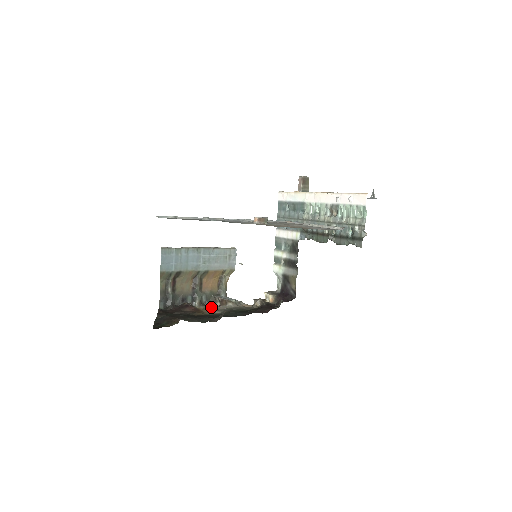
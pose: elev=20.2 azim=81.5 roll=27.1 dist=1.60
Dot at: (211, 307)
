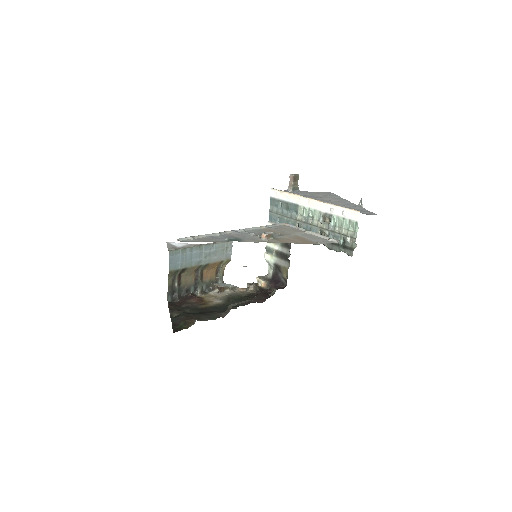
Dot at: (211, 294)
